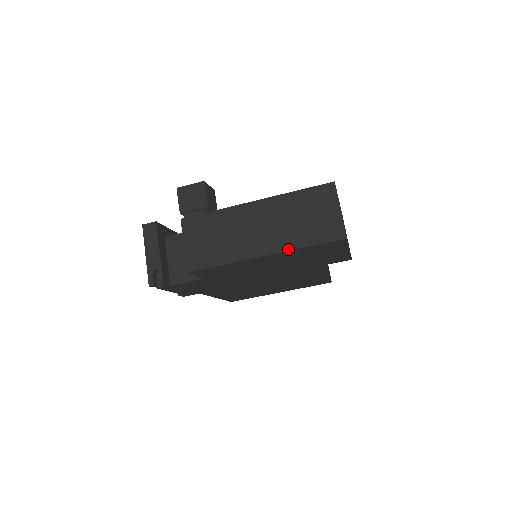
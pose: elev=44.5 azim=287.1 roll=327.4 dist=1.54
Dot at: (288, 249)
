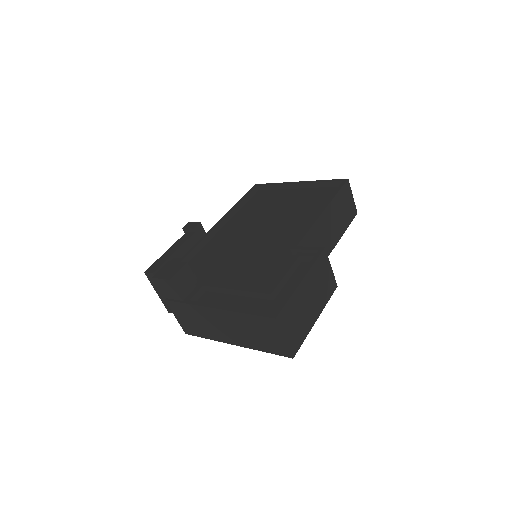
Dot at: (250, 348)
